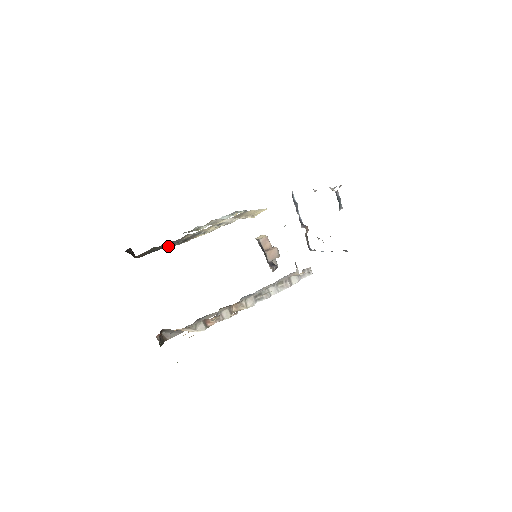
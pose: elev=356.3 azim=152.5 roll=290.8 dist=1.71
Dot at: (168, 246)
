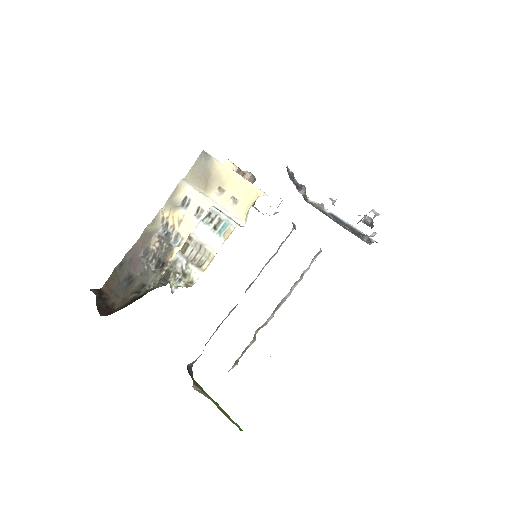
Dot at: (148, 287)
